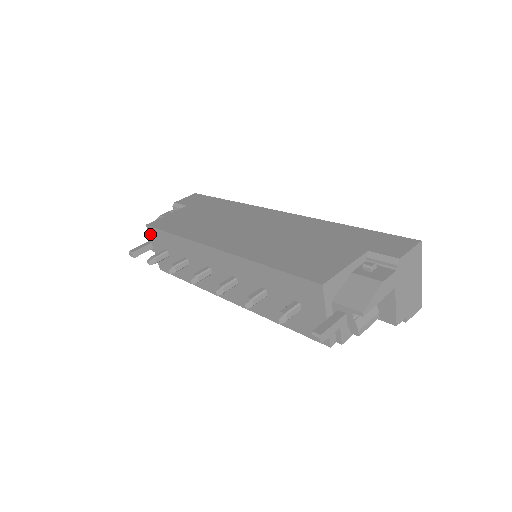
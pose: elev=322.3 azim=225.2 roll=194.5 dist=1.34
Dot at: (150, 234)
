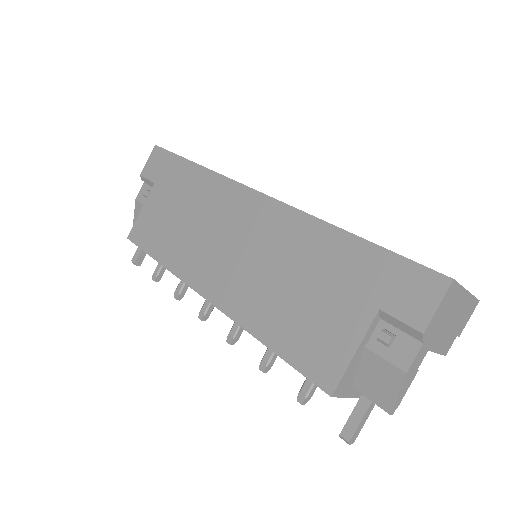
Dot at: occluded
